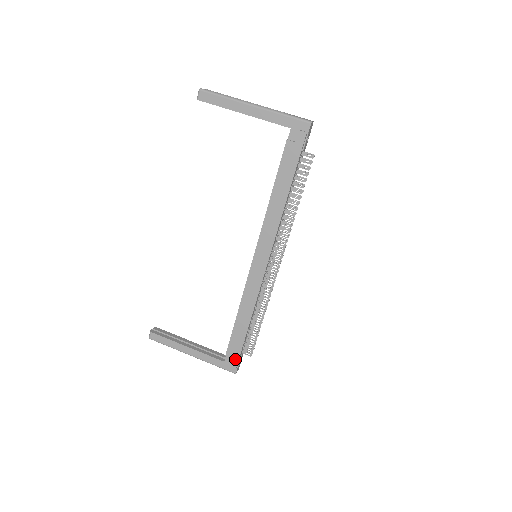
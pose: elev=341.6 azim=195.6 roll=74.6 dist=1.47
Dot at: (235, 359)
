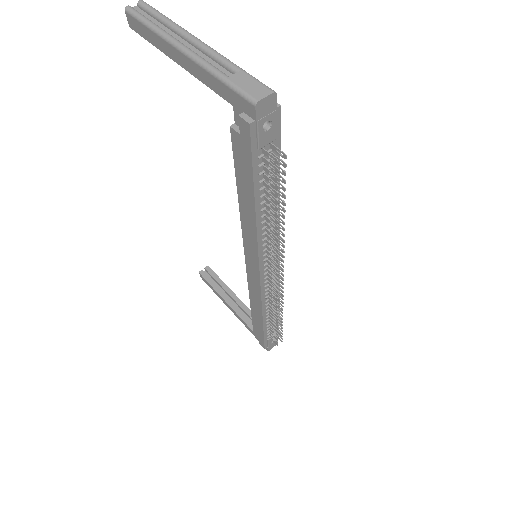
Dot at: (261, 341)
